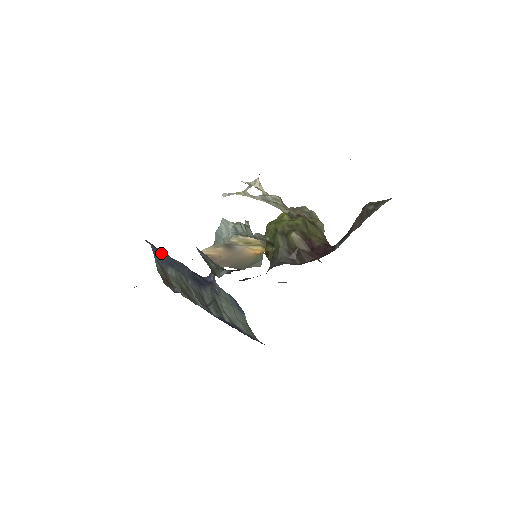
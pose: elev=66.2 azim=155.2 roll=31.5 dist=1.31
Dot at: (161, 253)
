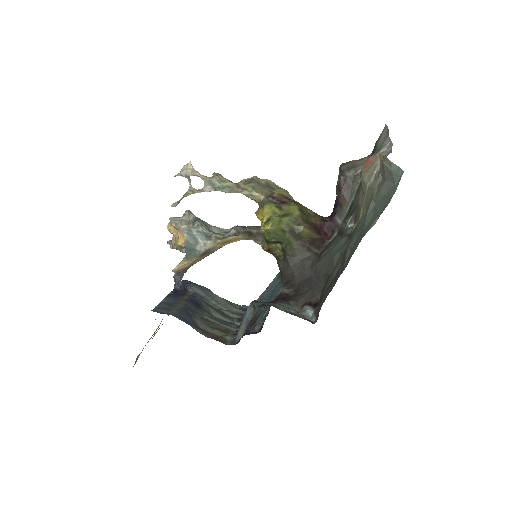
Dot at: (178, 313)
